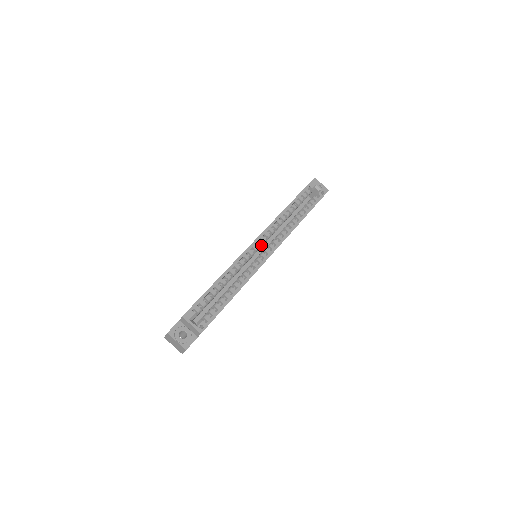
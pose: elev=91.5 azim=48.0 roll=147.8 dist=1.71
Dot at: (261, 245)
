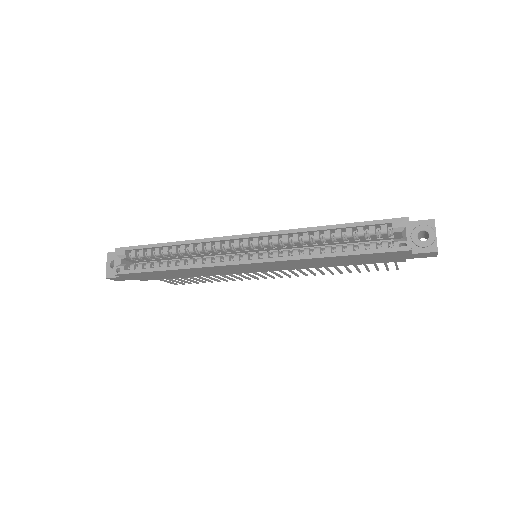
Dot at: (247, 246)
